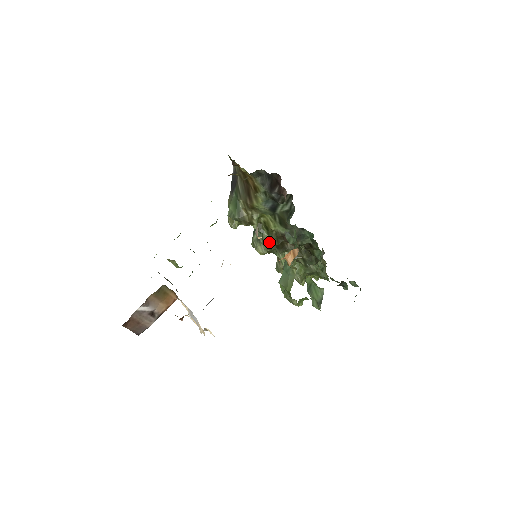
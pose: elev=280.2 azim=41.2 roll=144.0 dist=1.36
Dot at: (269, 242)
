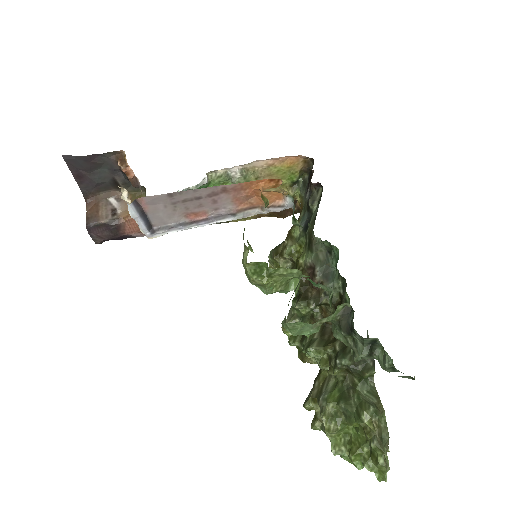
Dot at: occluded
